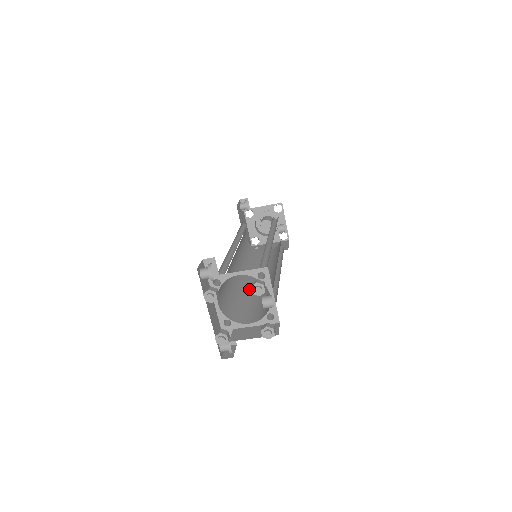
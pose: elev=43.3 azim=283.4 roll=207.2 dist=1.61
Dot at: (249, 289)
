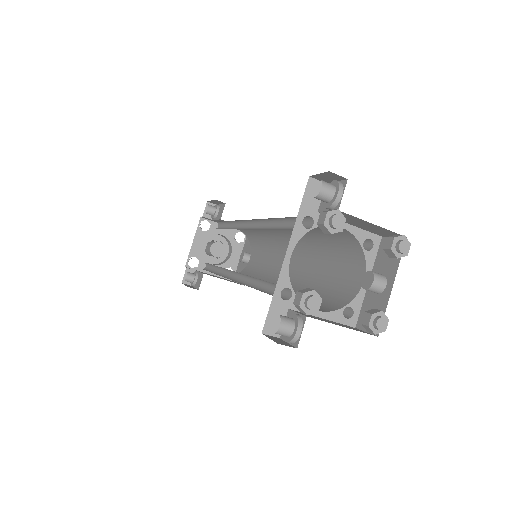
Dot at: occluded
